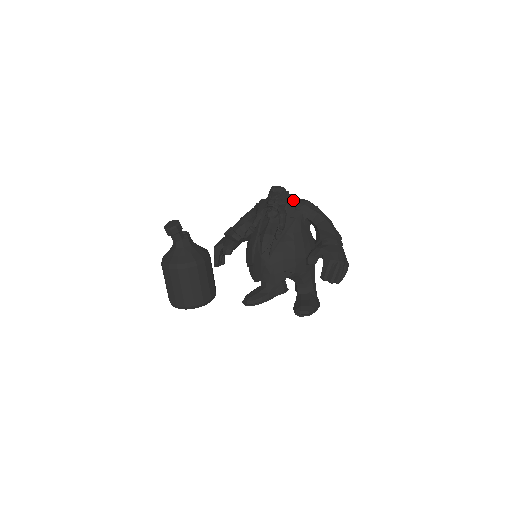
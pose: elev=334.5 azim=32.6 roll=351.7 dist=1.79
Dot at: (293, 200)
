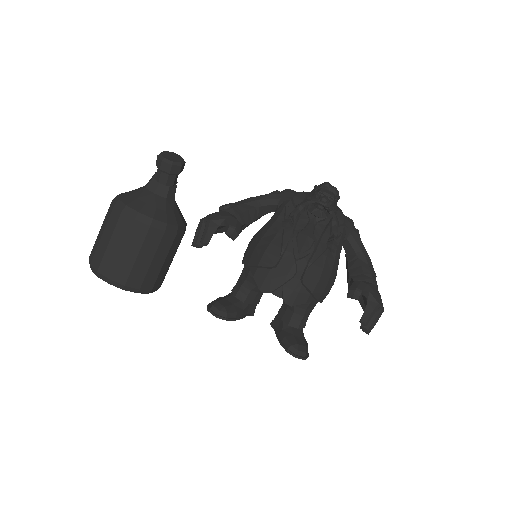
Dot at: (340, 210)
